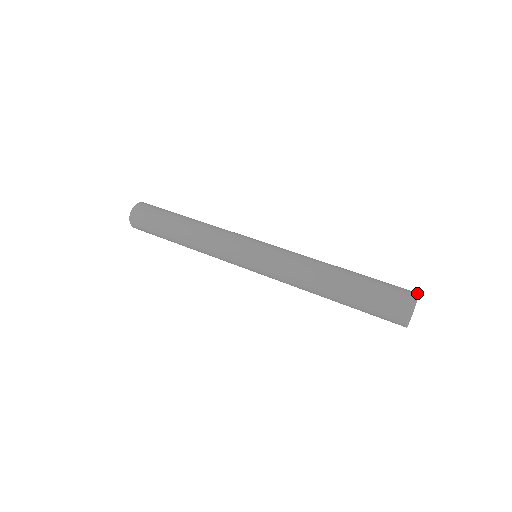
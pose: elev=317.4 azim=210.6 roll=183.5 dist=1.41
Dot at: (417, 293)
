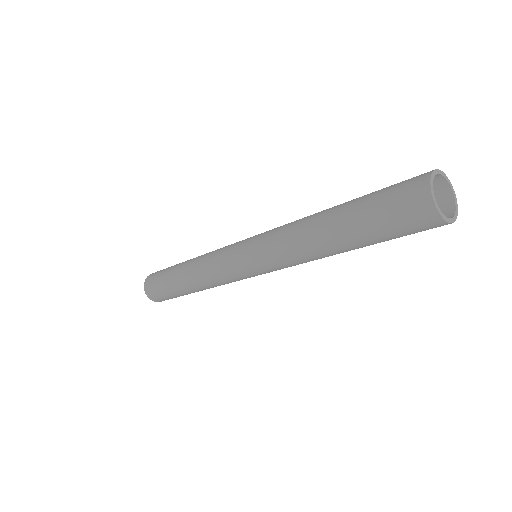
Dot at: (430, 173)
